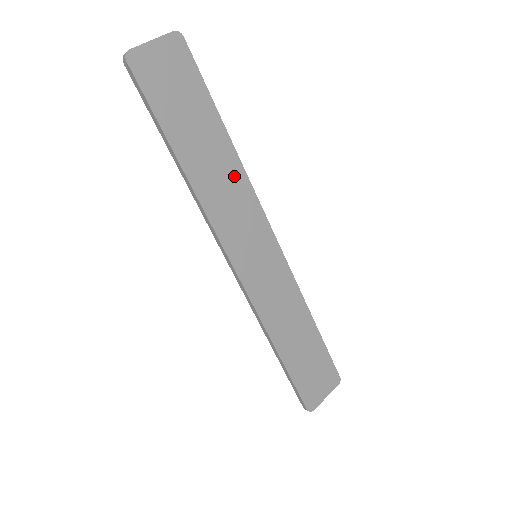
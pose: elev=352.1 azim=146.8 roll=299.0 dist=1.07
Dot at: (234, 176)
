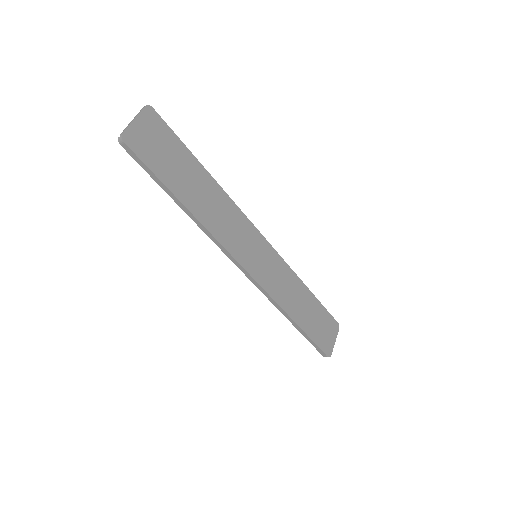
Dot at: (222, 201)
